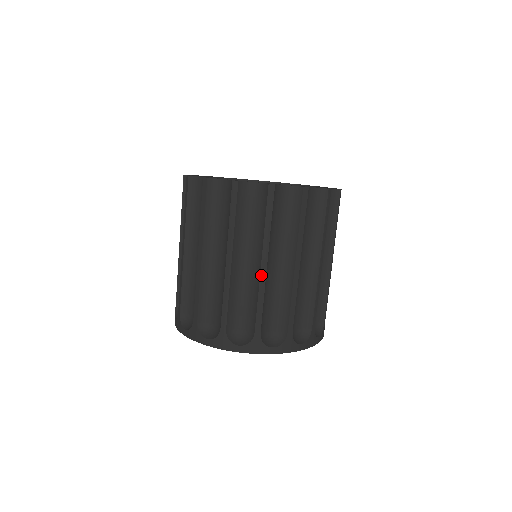
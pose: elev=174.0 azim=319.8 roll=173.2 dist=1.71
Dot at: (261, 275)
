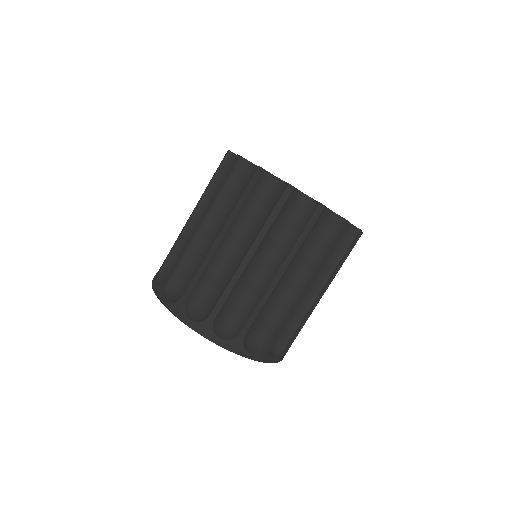
Dot at: (316, 300)
